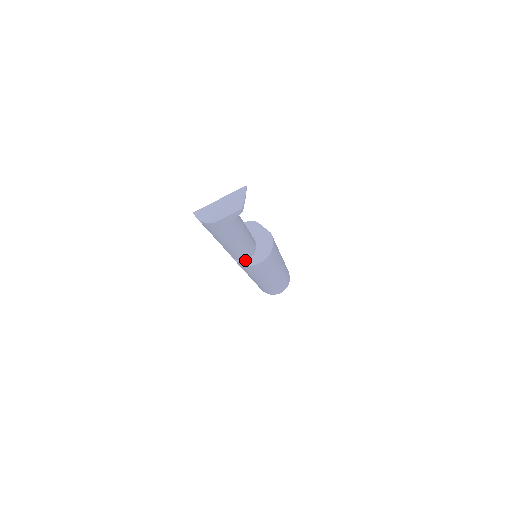
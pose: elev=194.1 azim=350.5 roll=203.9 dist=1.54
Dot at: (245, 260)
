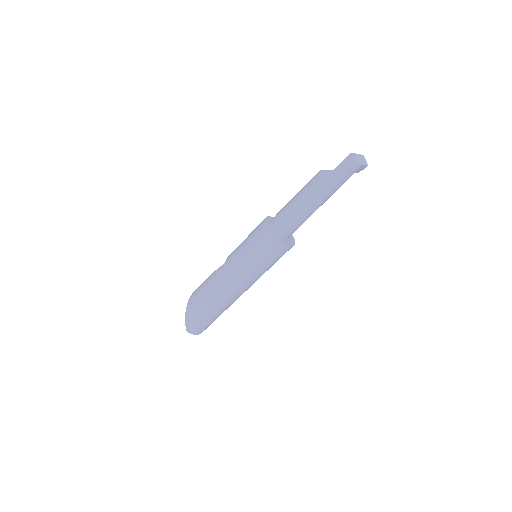
Dot at: (284, 240)
